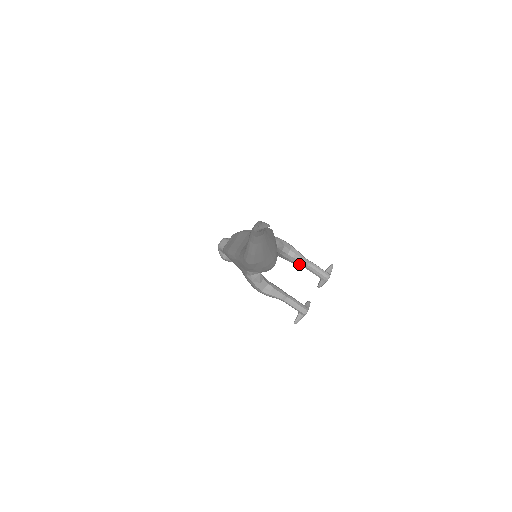
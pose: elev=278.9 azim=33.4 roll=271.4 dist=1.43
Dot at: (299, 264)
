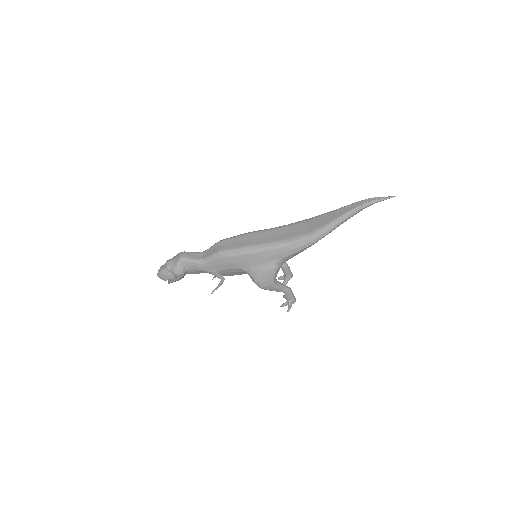
Dot at: occluded
